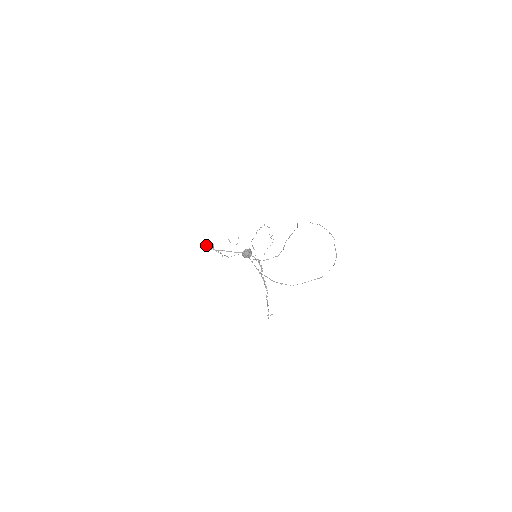
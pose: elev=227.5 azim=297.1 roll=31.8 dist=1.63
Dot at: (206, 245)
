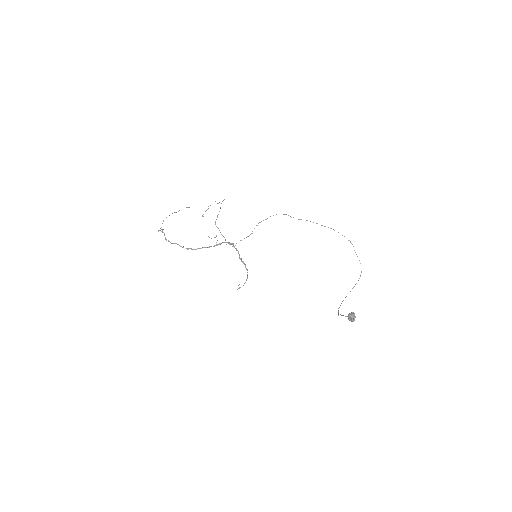
Dot at: (179, 245)
